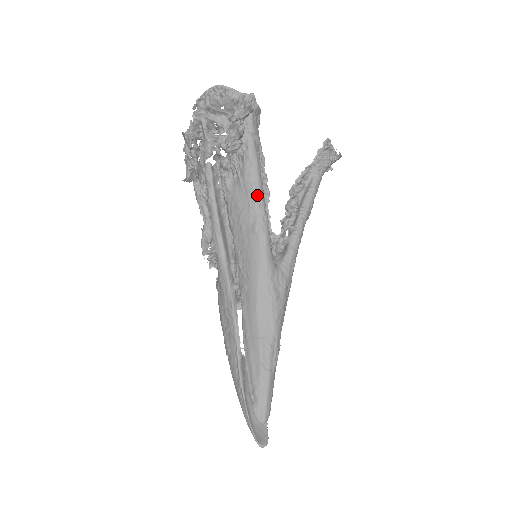
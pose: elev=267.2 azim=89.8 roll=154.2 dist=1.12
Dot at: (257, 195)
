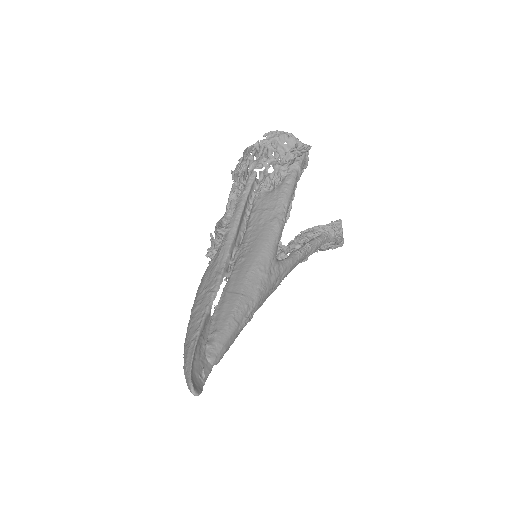
Dot at: (285, 202)
